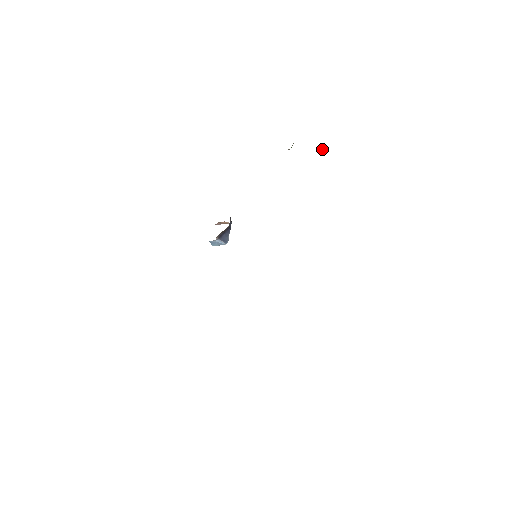
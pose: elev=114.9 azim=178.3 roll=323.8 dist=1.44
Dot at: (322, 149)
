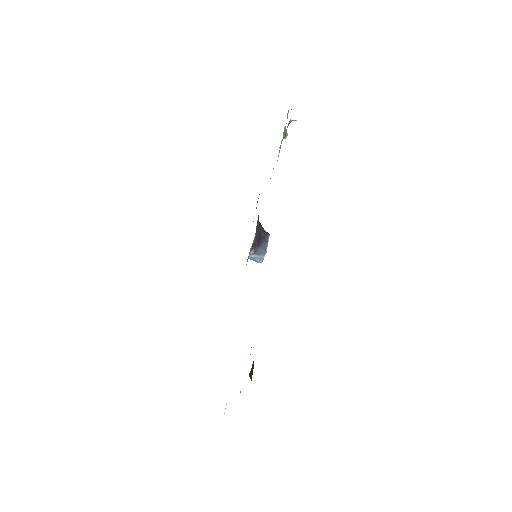
Dot at: occluded
